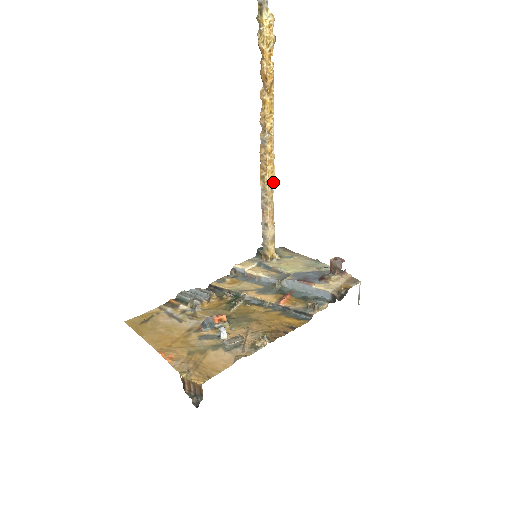
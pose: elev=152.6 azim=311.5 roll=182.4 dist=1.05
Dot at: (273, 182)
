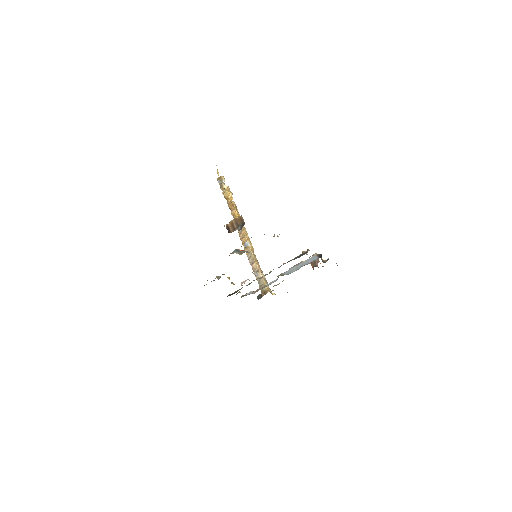
Dot at: (253, 250)
